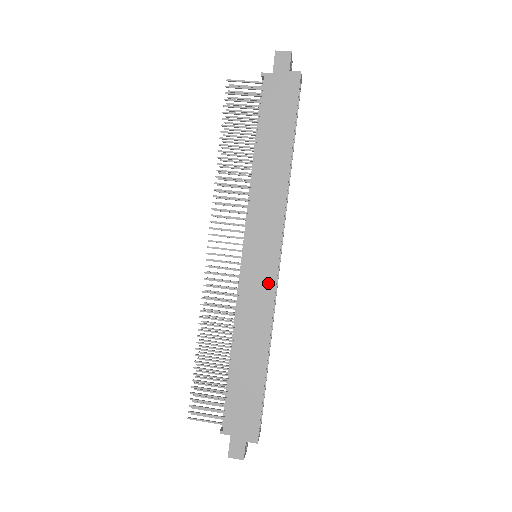
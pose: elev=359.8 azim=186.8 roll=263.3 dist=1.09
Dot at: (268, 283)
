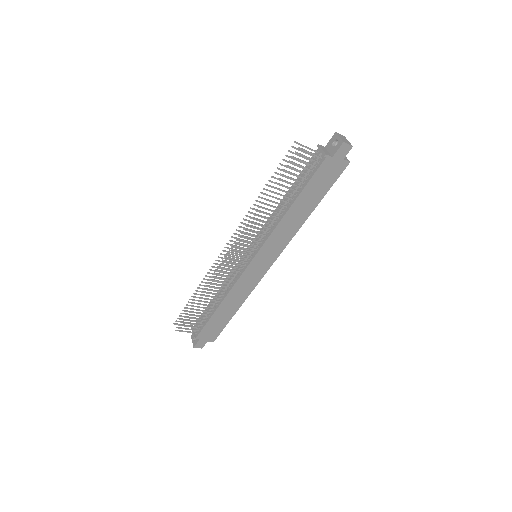
Dot at: (259, 276)
